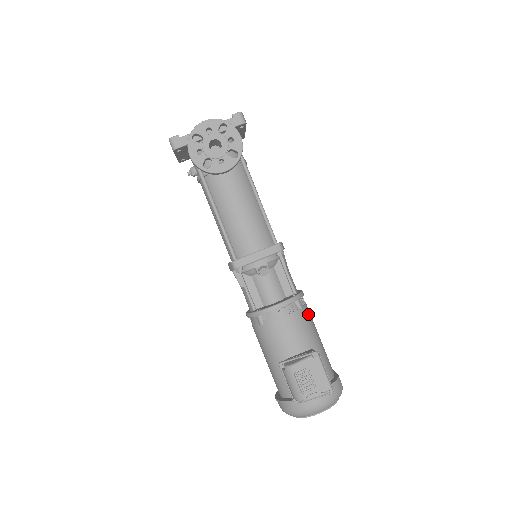
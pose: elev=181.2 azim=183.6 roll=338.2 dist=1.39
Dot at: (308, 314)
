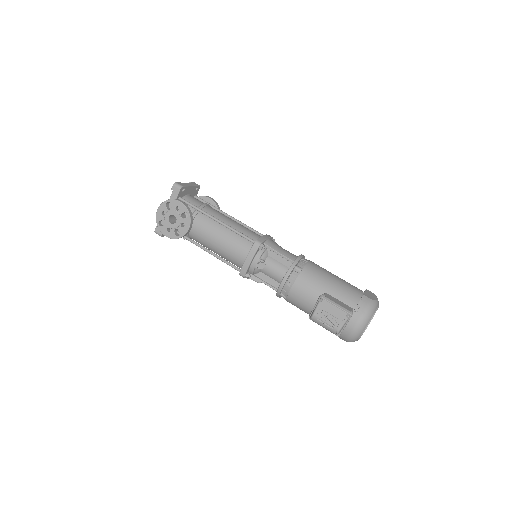
Dot at: (311, 269)
